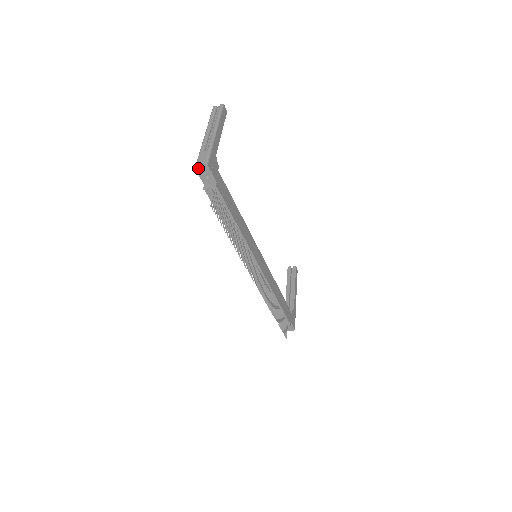
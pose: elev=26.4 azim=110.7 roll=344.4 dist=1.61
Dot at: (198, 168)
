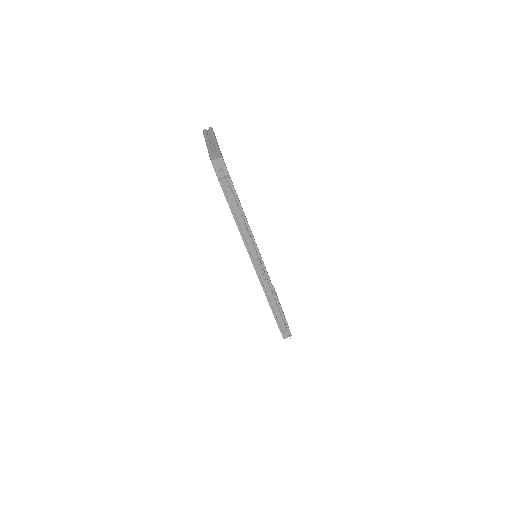
Dot at: (214, 162)
